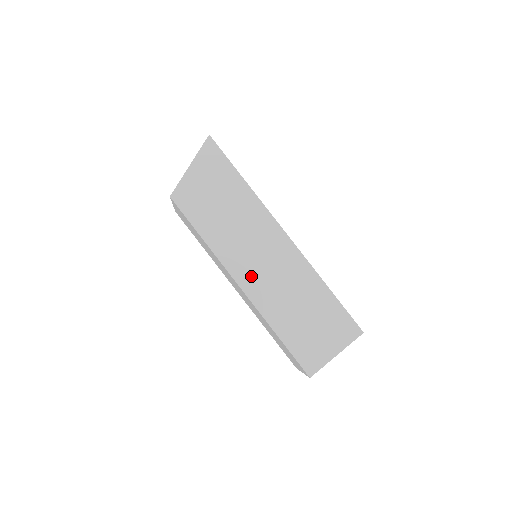
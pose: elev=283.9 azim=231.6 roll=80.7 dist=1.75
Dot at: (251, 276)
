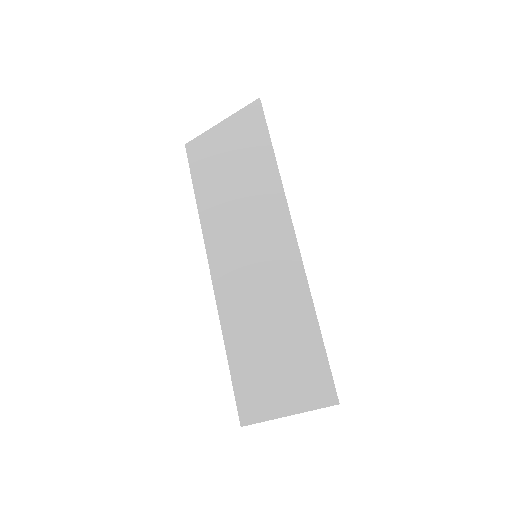
Dot at: (230, 267)
